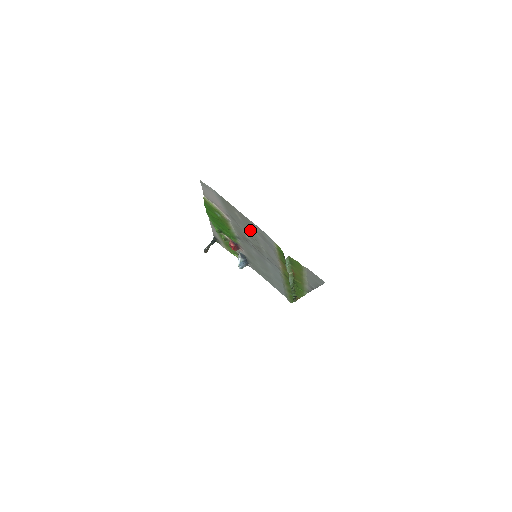
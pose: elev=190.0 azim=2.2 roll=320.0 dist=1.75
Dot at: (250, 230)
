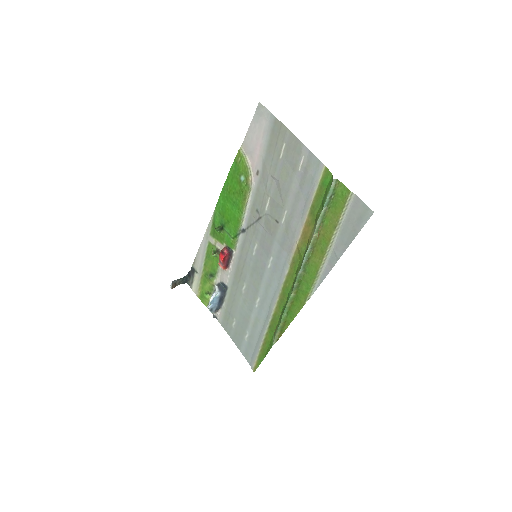
Dot at: (285, 178)
